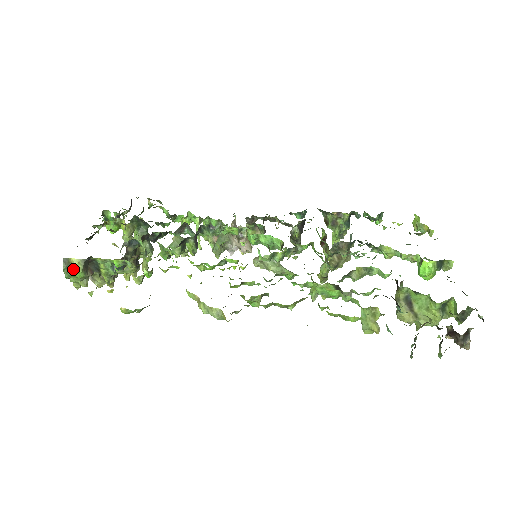
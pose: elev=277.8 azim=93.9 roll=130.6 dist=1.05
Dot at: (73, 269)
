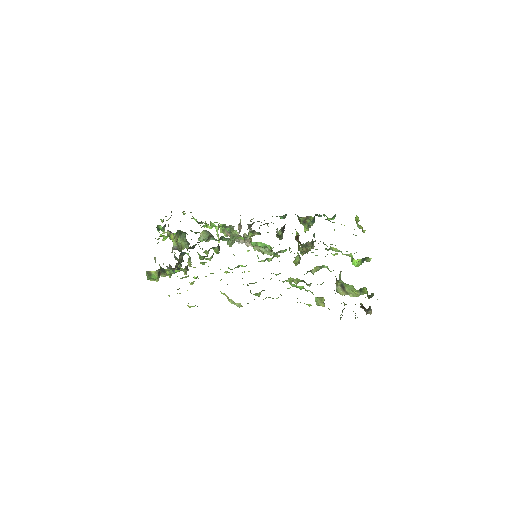
Dot at: (152, 276)
